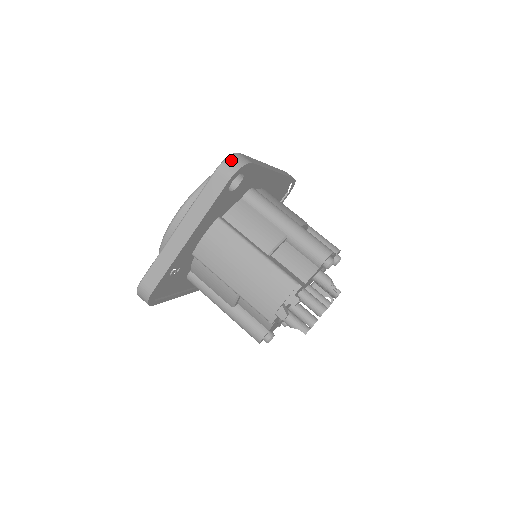
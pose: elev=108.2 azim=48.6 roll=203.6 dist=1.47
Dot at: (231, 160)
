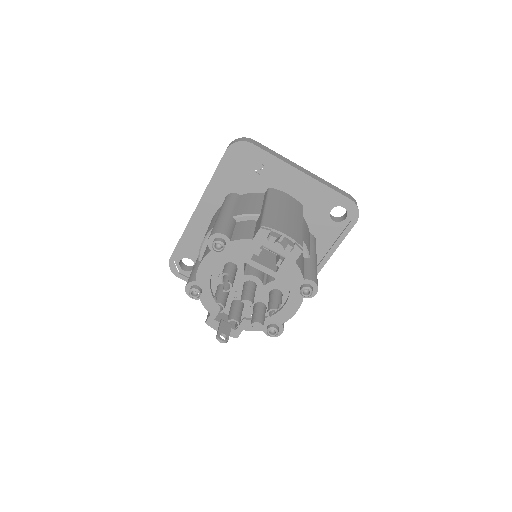
Dot at: occluded
